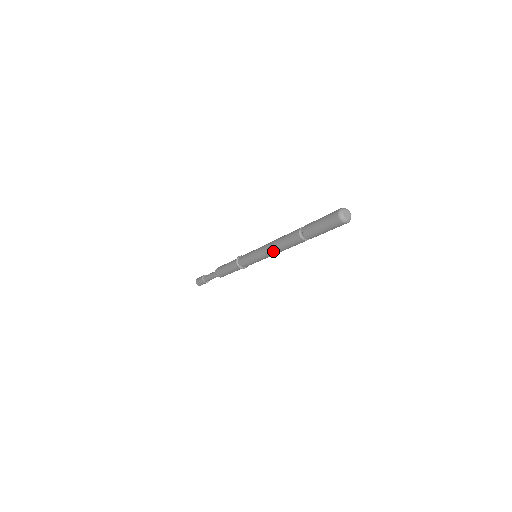
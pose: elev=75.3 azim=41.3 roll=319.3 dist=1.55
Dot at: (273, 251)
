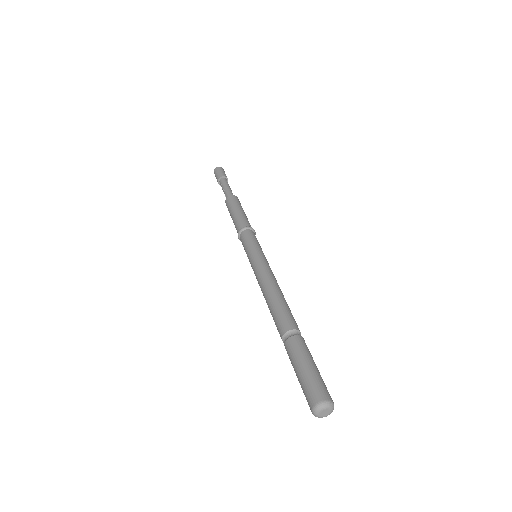
Dot at: occluded
